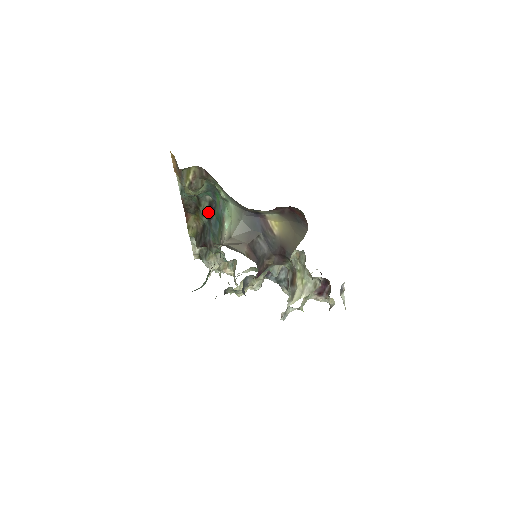
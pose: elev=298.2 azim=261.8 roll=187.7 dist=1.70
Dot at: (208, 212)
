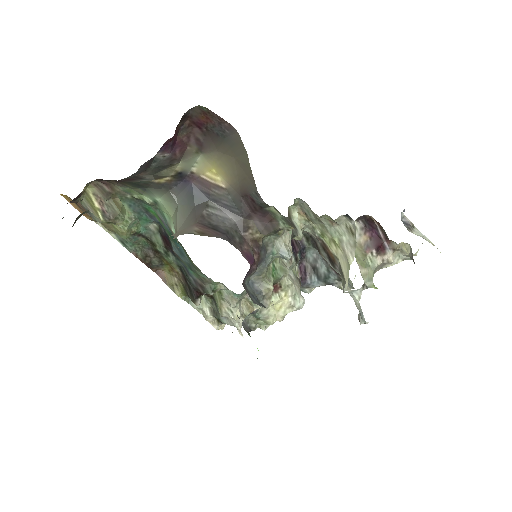
Dot at: (166, 245)
